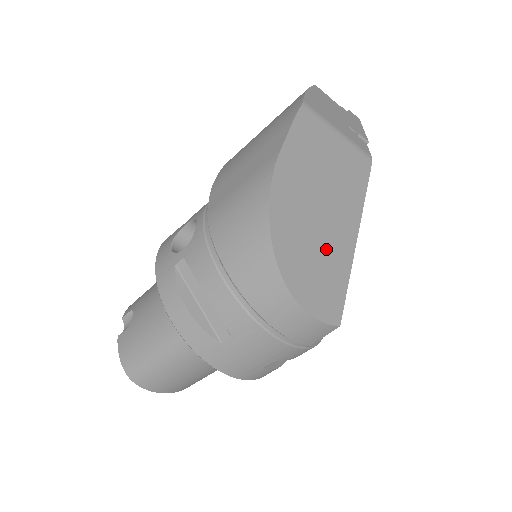
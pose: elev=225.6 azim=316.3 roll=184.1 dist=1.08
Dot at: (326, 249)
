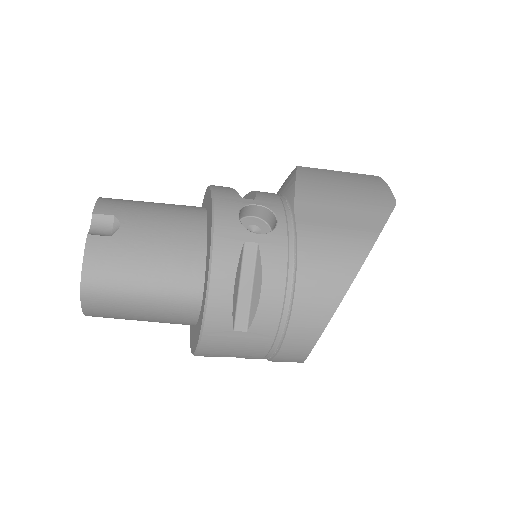
Dot at: occluded
